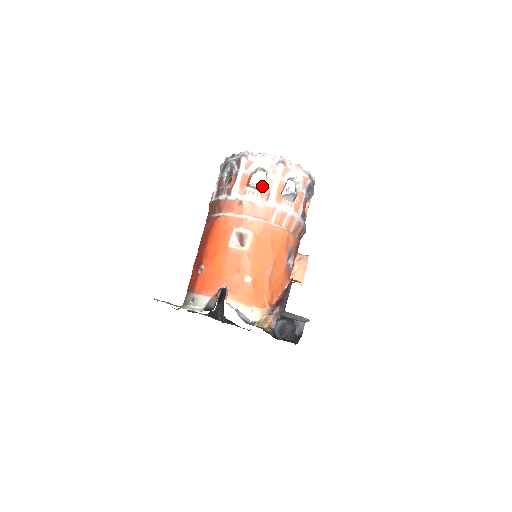
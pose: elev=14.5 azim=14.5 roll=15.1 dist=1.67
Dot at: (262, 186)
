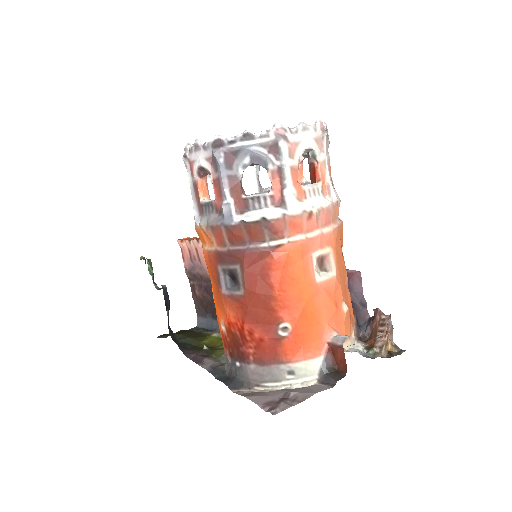
Dot at: occluded
